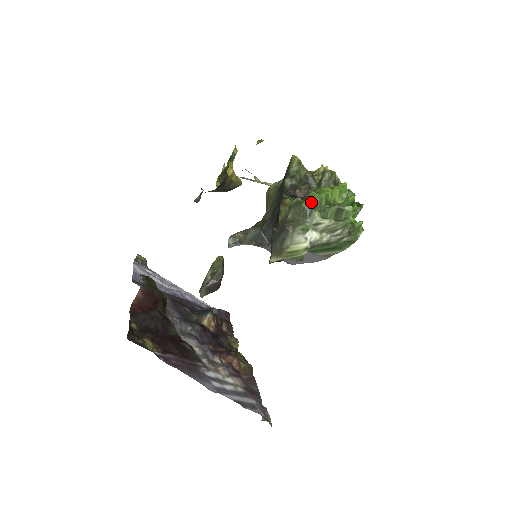
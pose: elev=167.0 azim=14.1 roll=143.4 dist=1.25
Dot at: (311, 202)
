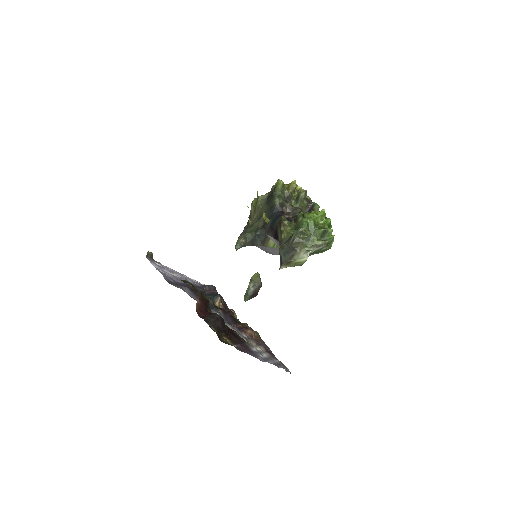
Dot at: (307, 227)
